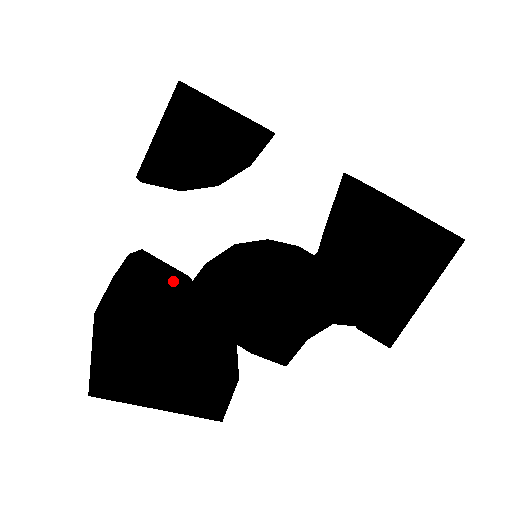
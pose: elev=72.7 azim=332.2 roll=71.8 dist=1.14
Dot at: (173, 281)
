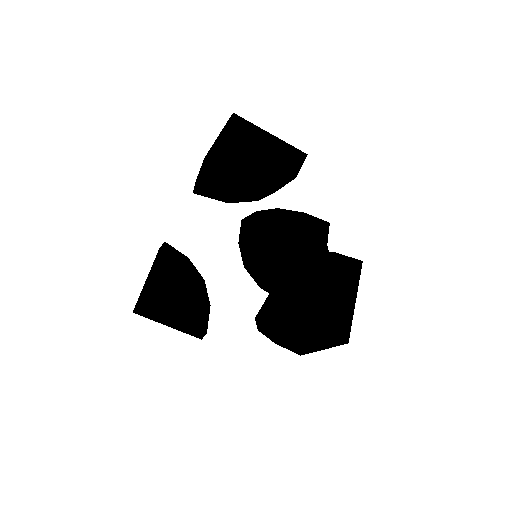
Dot at: (162, 300)
